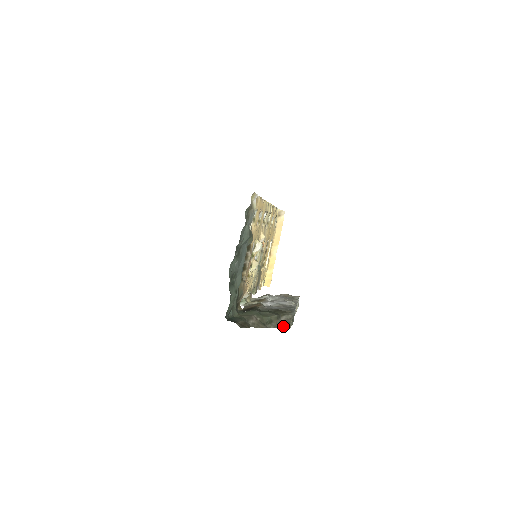
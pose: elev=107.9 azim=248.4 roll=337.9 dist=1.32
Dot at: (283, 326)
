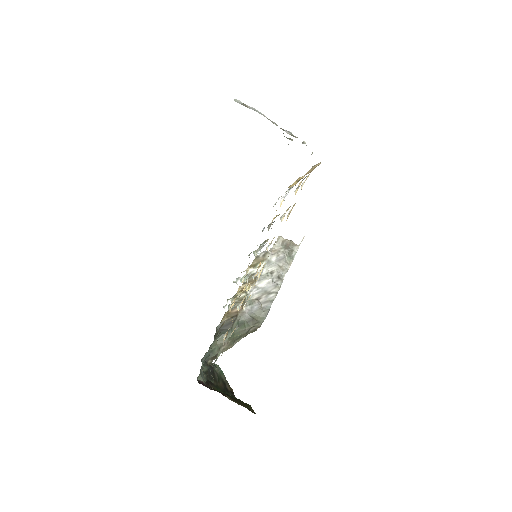
Dot at: (251, 332)
